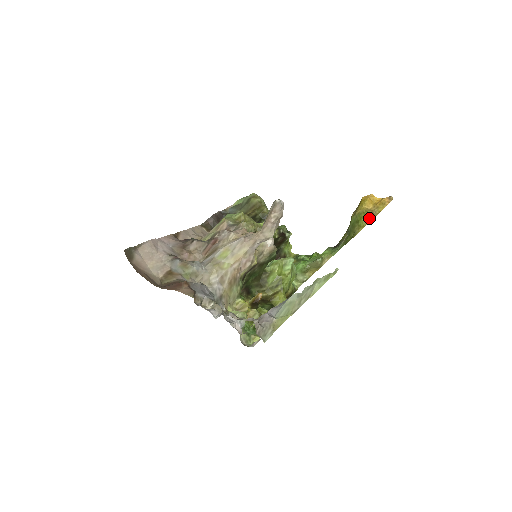
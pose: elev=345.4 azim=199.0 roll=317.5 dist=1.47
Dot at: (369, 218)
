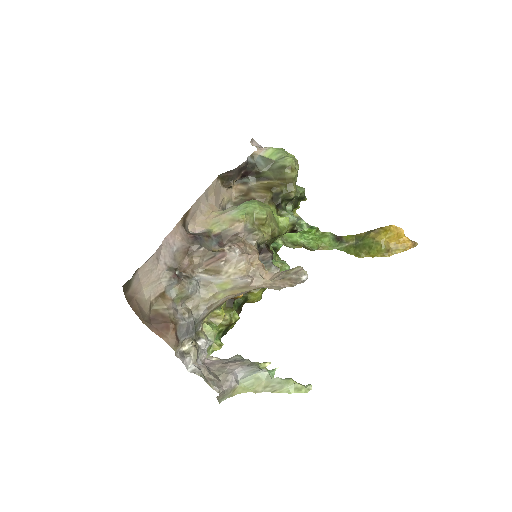
Dot at: (382, 253)
